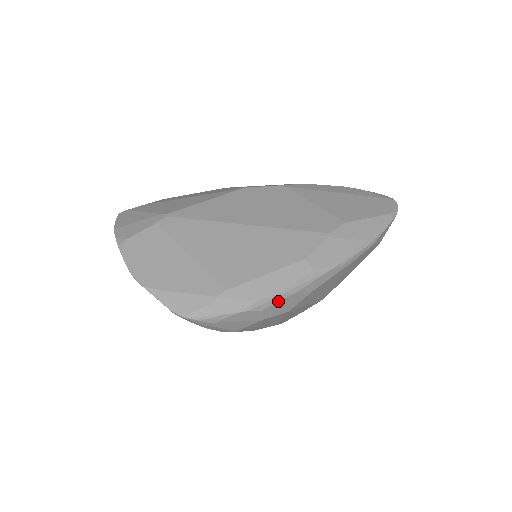
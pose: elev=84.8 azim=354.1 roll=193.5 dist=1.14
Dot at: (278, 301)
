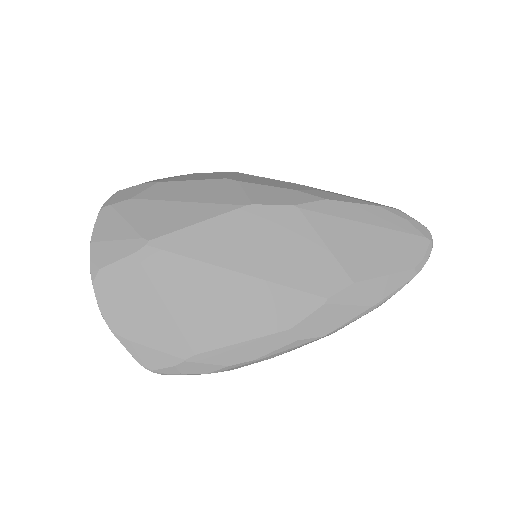
Dot at: occluded
